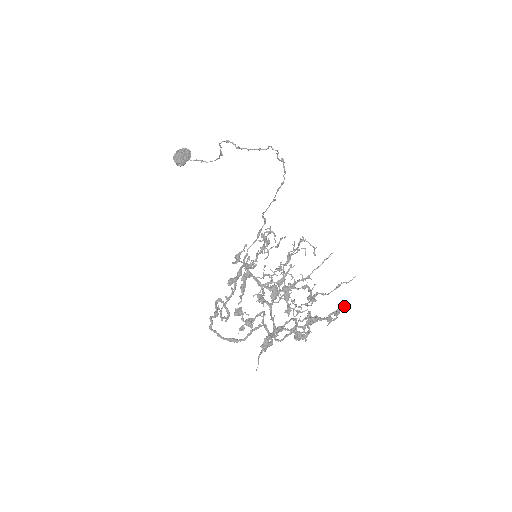
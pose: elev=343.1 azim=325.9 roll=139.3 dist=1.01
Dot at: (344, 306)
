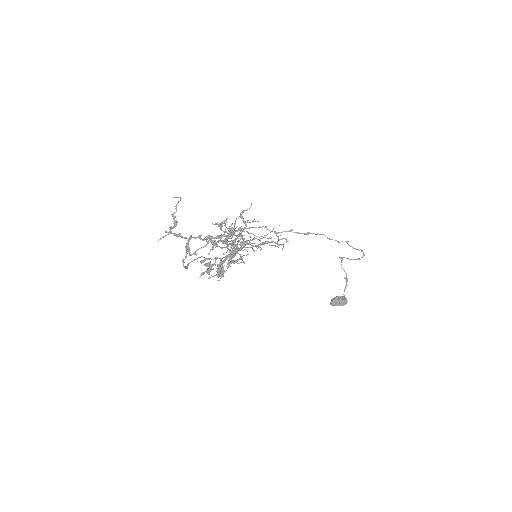
Dot at: (254, 243)
